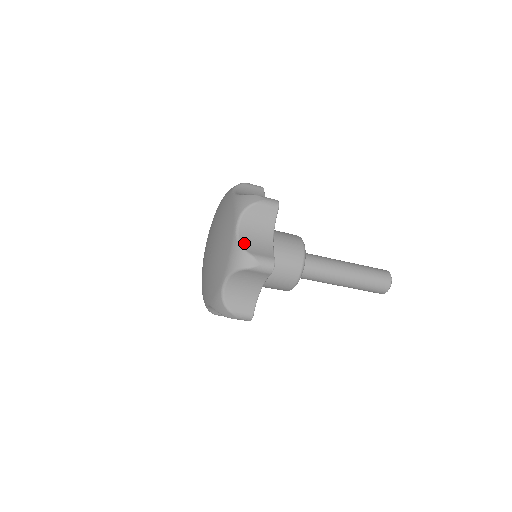
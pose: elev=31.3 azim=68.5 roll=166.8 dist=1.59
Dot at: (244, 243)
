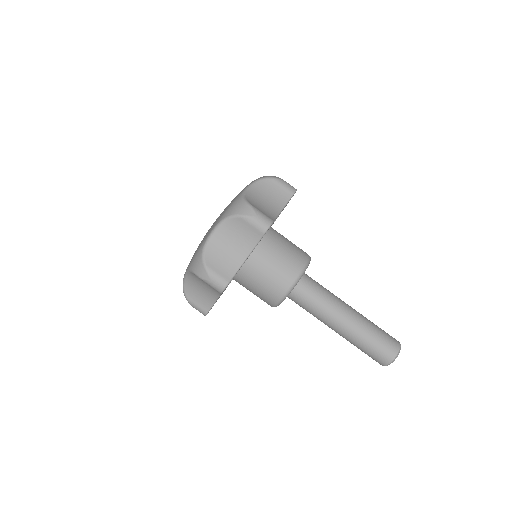
Dot at: (248, 198)
